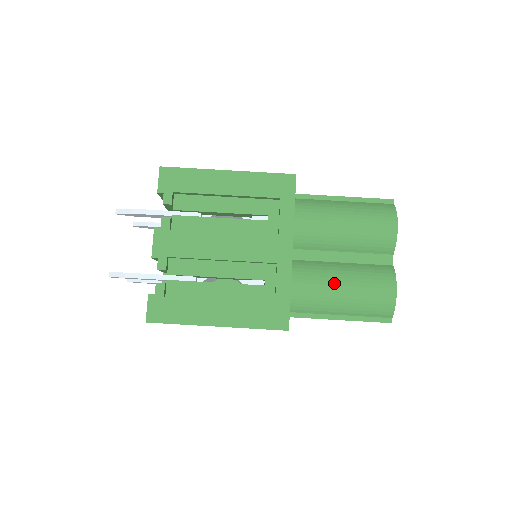
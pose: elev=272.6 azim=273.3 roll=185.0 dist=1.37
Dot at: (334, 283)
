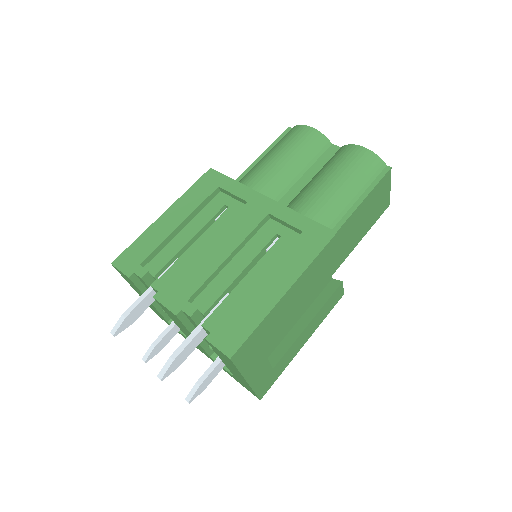
Dot at: (322, 187)
